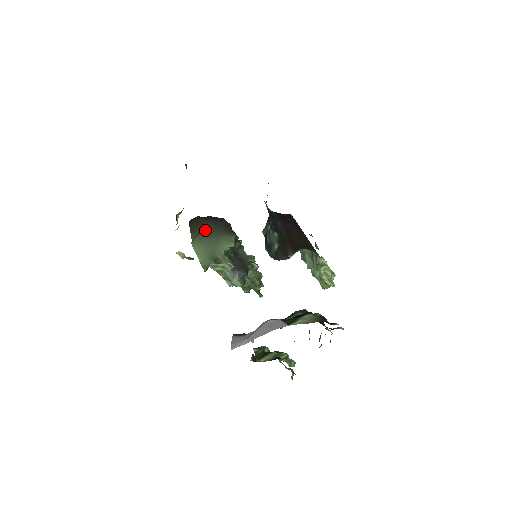
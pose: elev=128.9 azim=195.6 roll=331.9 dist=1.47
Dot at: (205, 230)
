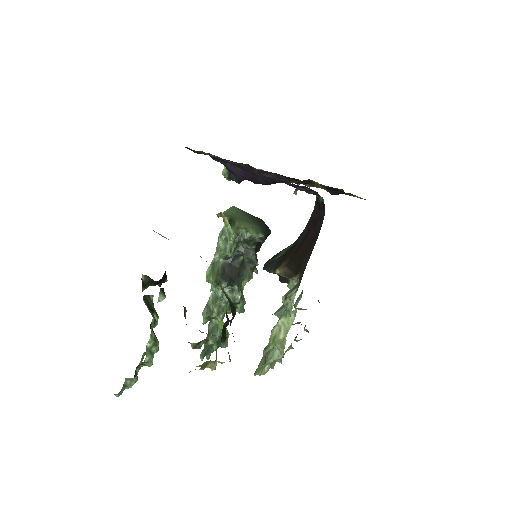
Dot at: (252, 216)
